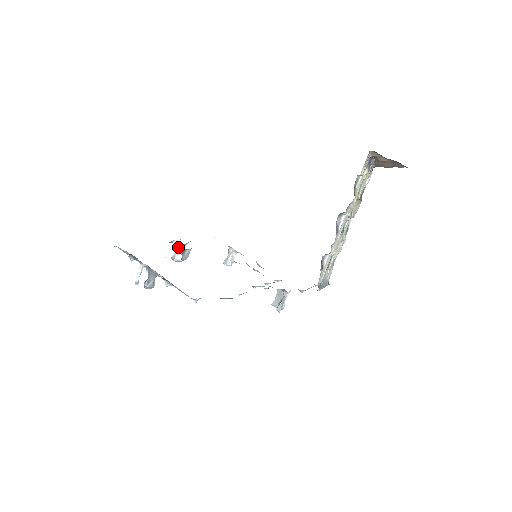
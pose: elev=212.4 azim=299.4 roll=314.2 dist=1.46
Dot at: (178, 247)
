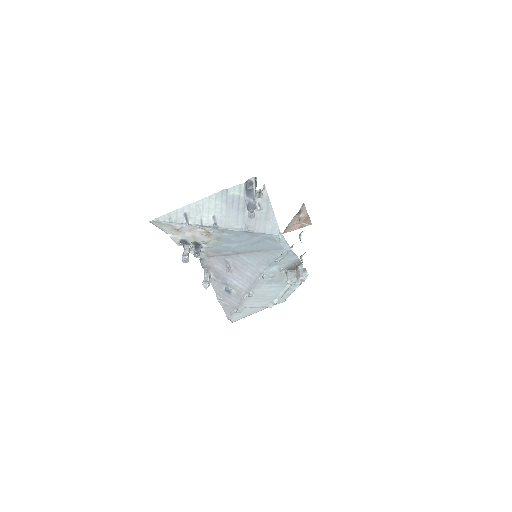
Dot at: (188, 247)
